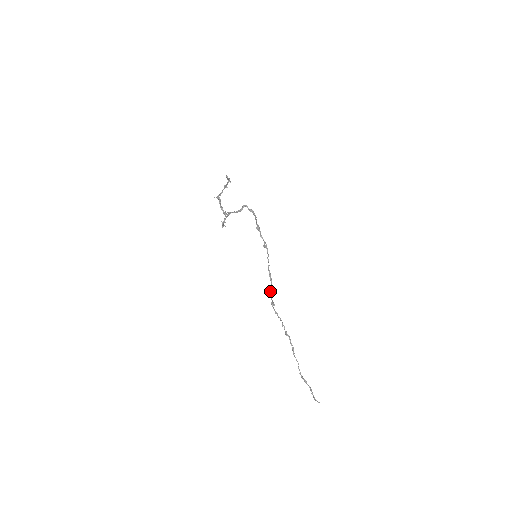
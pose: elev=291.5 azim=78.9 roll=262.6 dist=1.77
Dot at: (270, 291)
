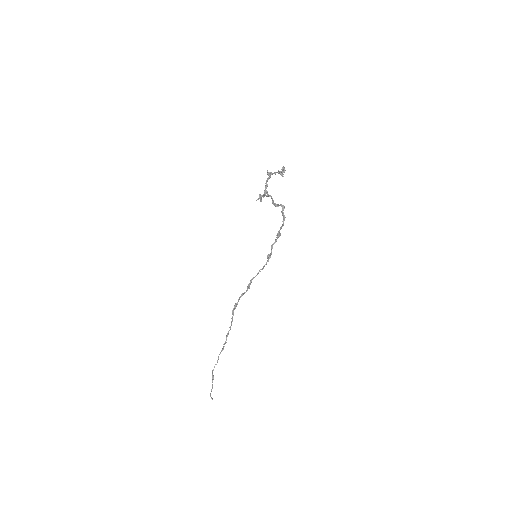
Dot at: (241, 295)
